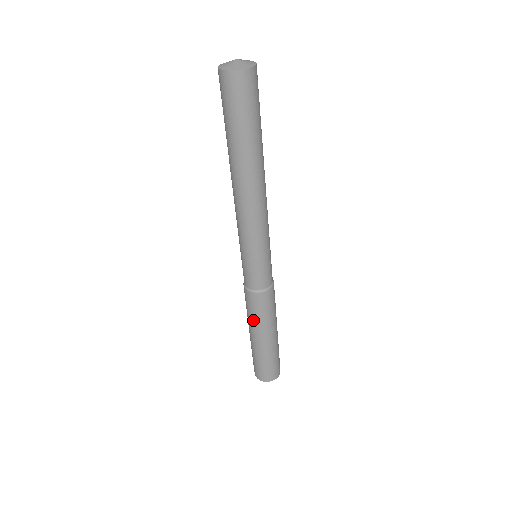
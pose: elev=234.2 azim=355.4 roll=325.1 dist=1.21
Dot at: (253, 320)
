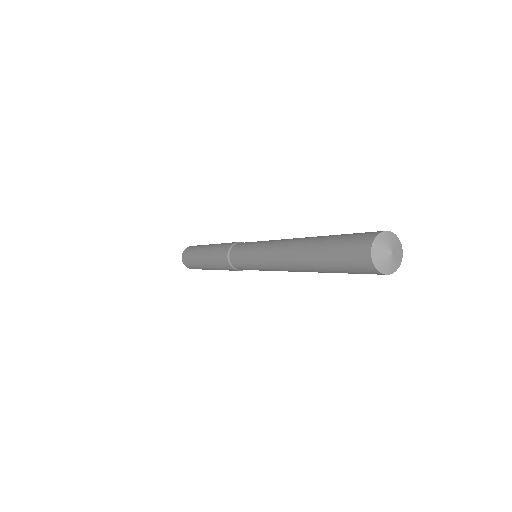
Dot at: (213, 261)
